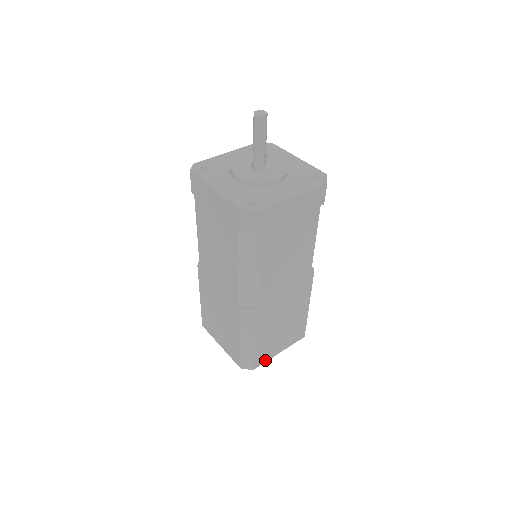
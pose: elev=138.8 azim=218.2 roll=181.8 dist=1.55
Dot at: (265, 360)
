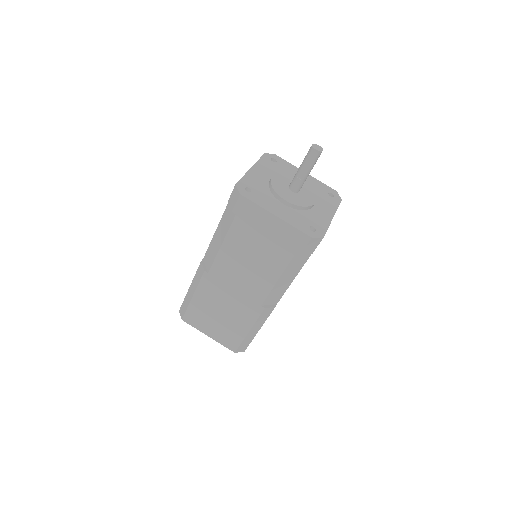
Dot at: (194, 325)
